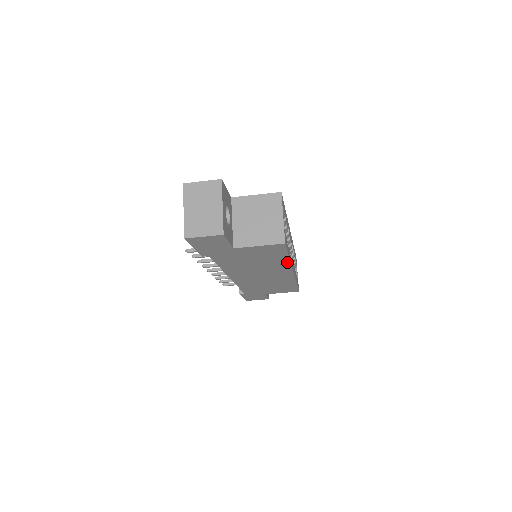
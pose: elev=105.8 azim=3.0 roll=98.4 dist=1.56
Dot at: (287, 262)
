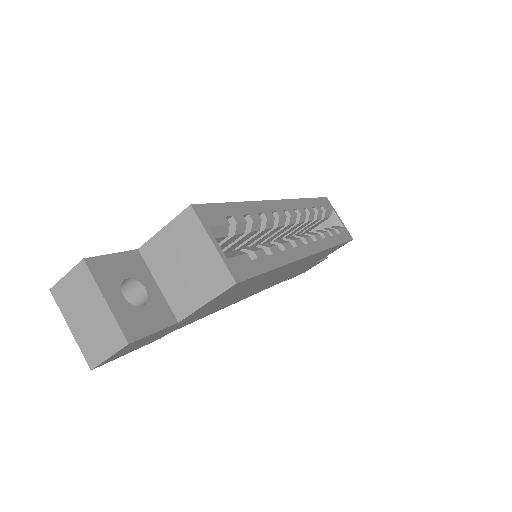
Dot at: (282, 267)
